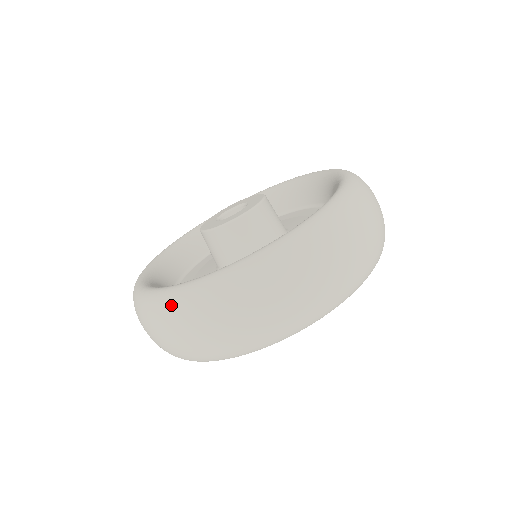
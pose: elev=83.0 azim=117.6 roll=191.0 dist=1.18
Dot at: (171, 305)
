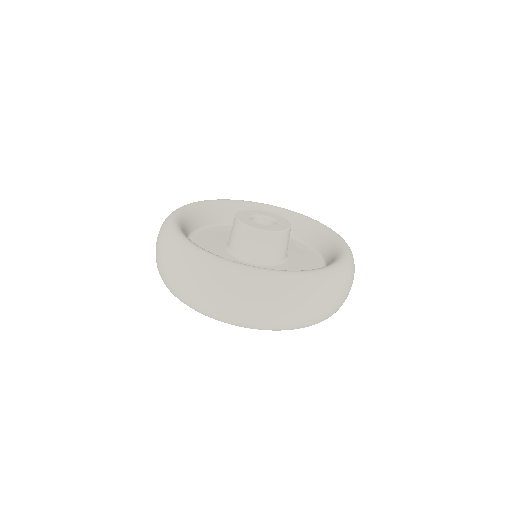
Dot at: (190, 259)
